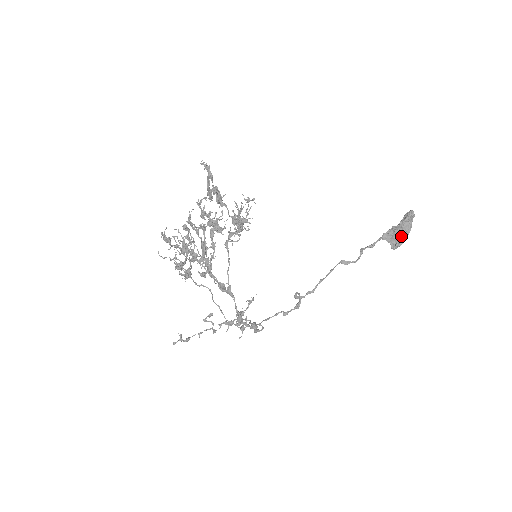
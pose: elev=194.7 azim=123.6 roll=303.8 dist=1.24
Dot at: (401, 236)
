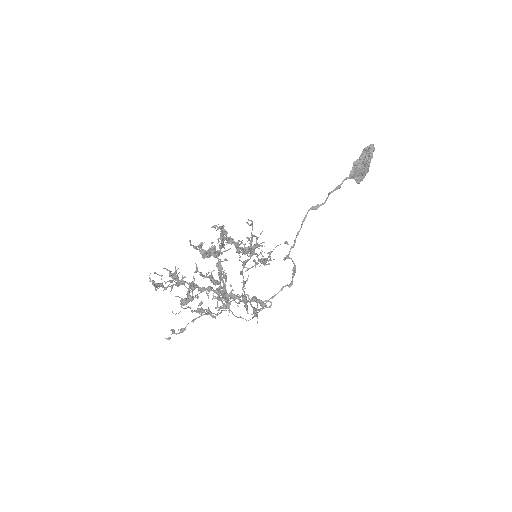
Dot at: (366, 172)
